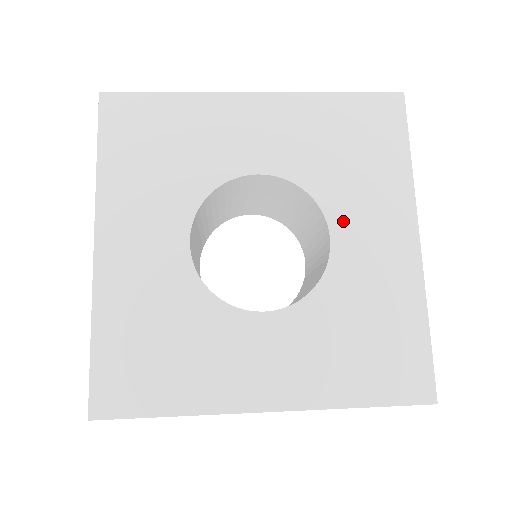
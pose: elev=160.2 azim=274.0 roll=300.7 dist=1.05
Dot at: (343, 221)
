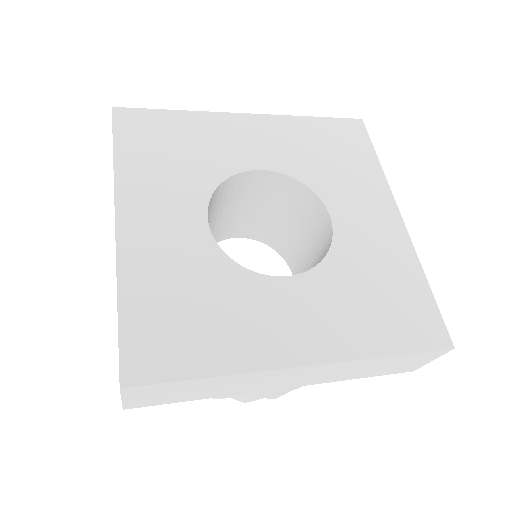
Dot at: (338, 205)
